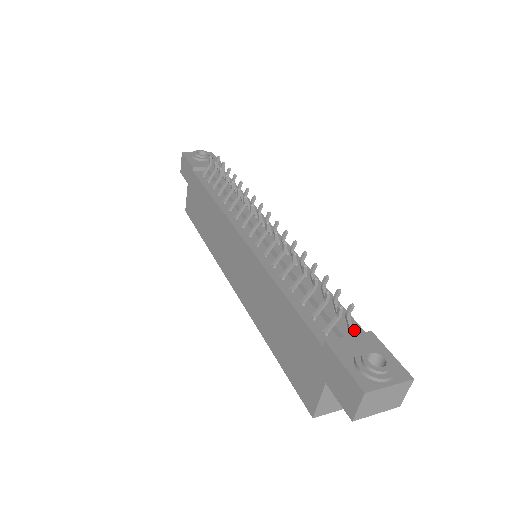
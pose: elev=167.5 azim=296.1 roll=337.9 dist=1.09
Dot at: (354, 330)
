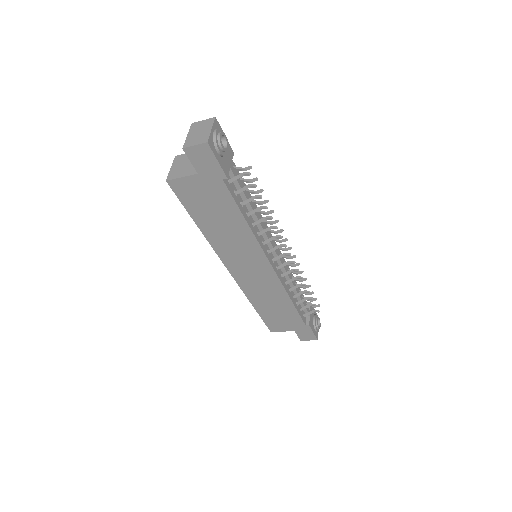
Dot at: occluded
